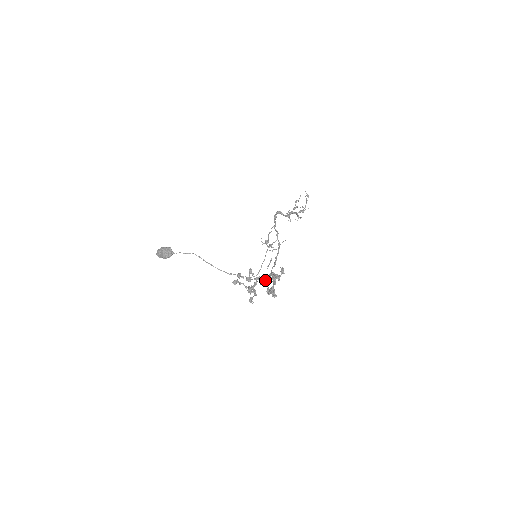
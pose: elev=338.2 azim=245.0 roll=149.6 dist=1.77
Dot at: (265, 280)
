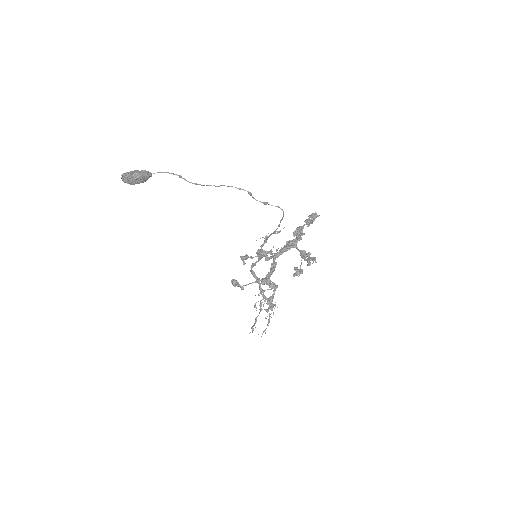
Dot at: occluded
